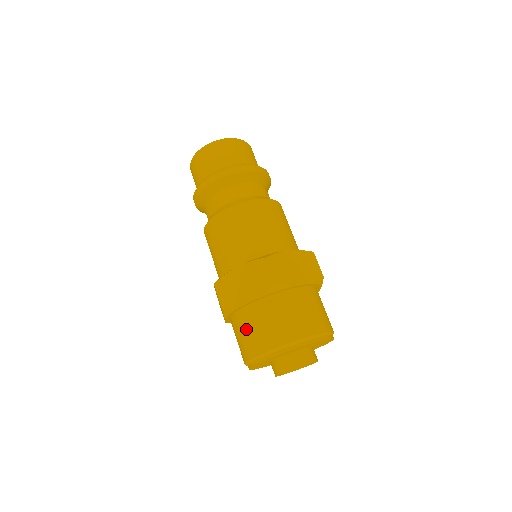
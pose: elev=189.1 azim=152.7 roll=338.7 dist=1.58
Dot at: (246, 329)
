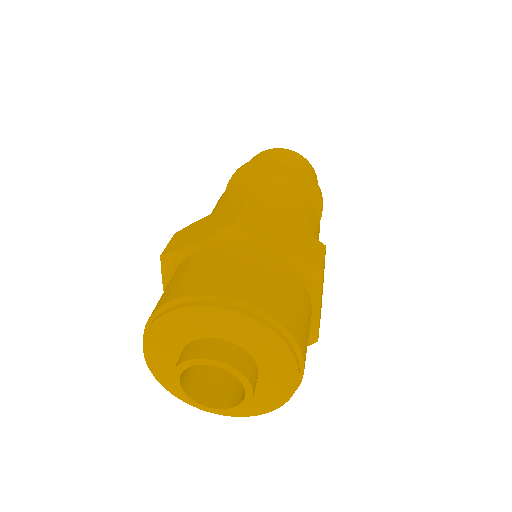
Dot at: (170, 281)
